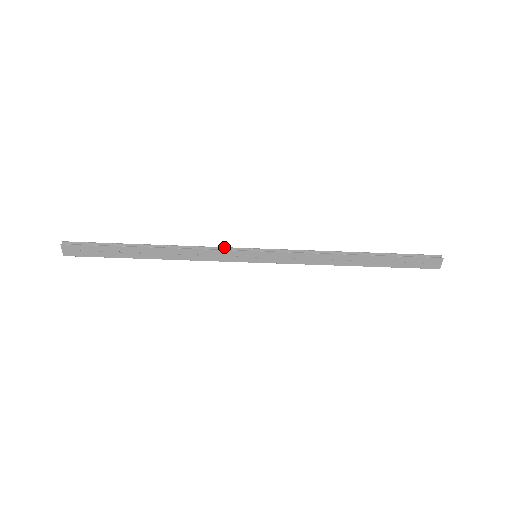
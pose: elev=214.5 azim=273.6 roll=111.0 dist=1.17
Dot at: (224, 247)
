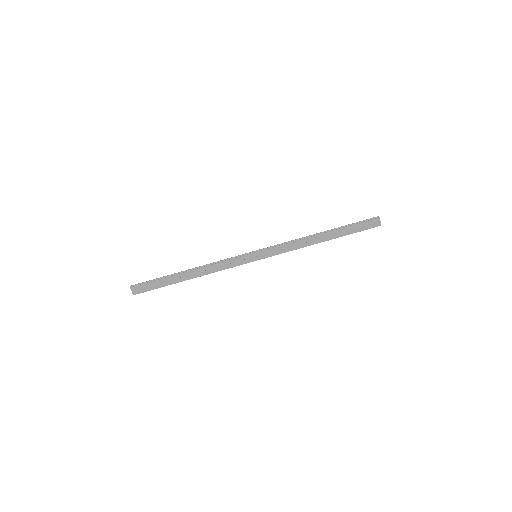
Dot at: (233, 257)
